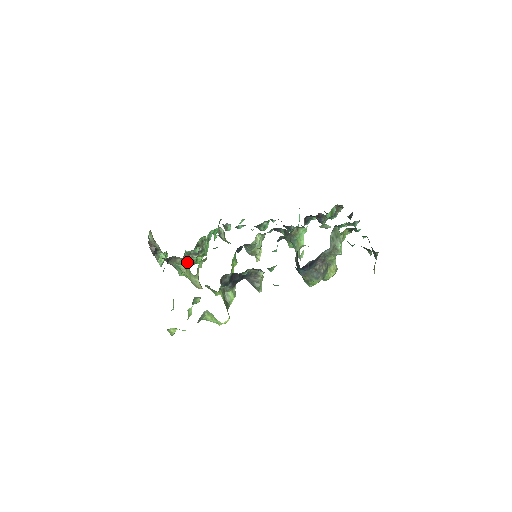
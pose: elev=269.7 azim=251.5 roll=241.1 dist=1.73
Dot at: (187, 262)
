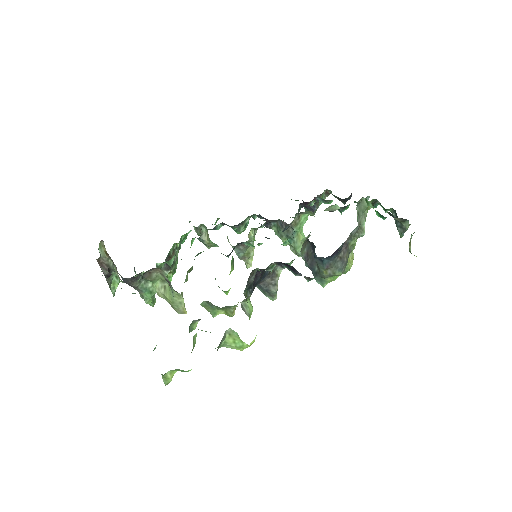
Dot at: occluded
